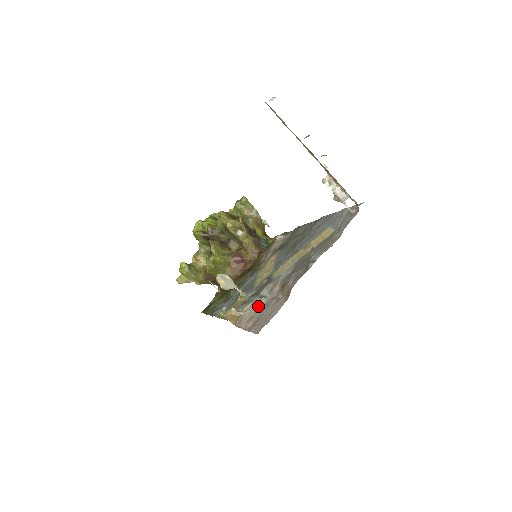
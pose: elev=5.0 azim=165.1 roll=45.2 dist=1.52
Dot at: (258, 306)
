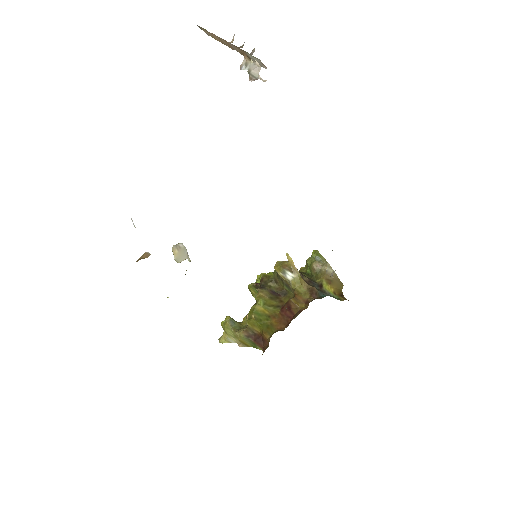
Dot at: occluded
